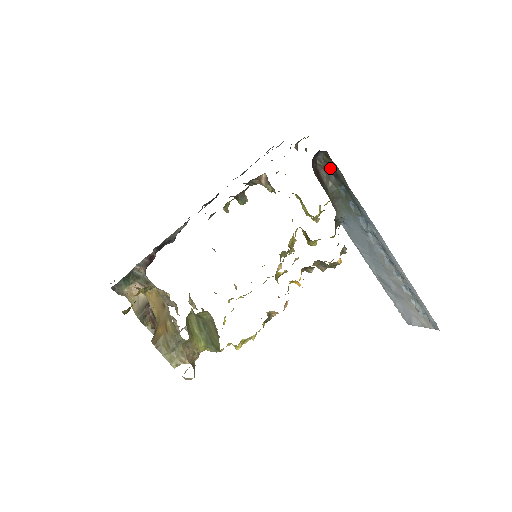
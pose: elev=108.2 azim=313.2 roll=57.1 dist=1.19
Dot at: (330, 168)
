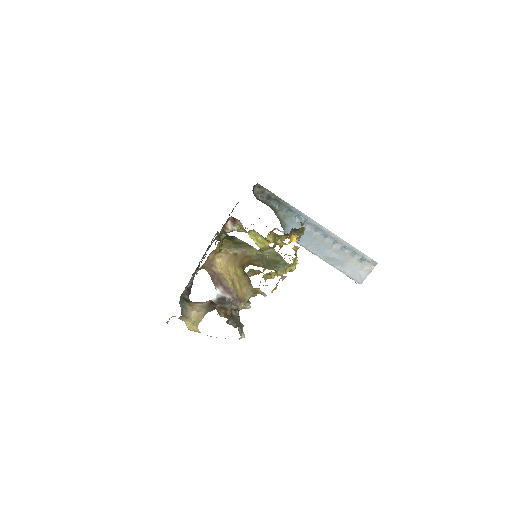
Dot at: (263, 195)
